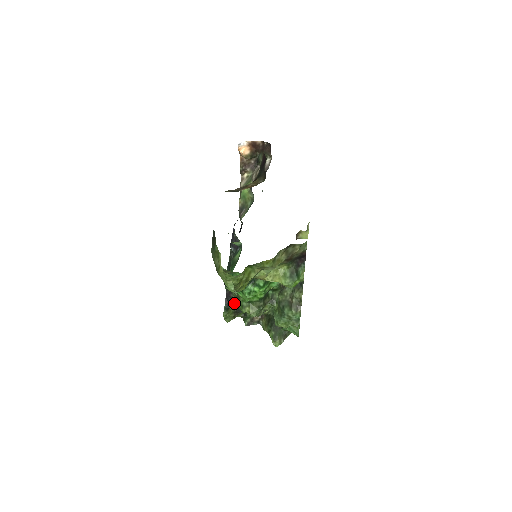
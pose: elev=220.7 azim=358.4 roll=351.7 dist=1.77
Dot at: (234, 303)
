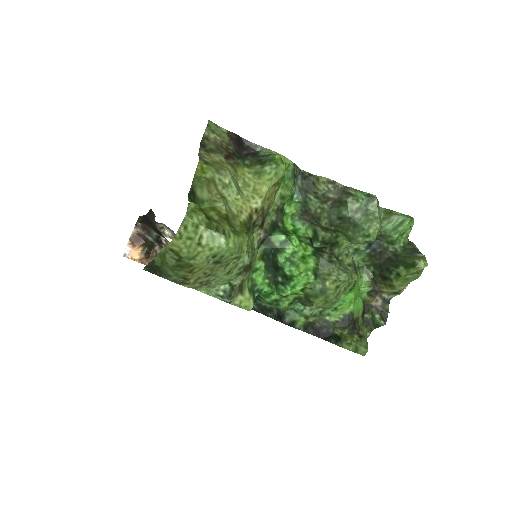
Dot at: (332, 325)
